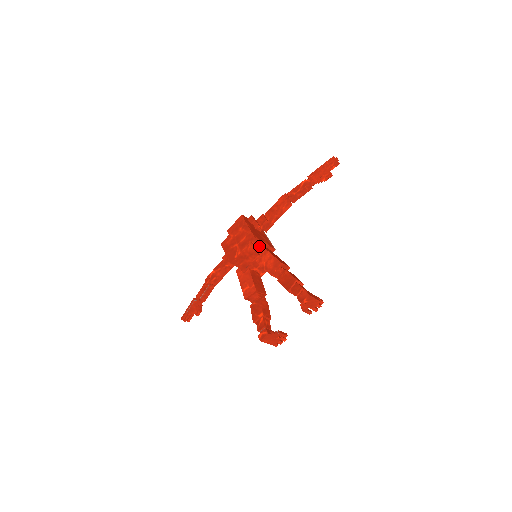
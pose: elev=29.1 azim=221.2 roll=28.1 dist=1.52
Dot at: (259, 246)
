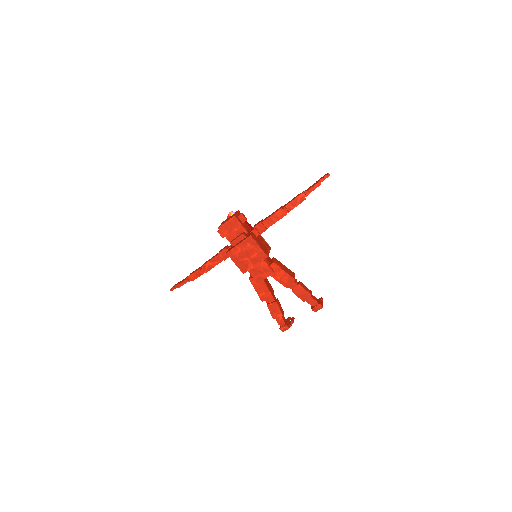
Dot at: (272, 264)
